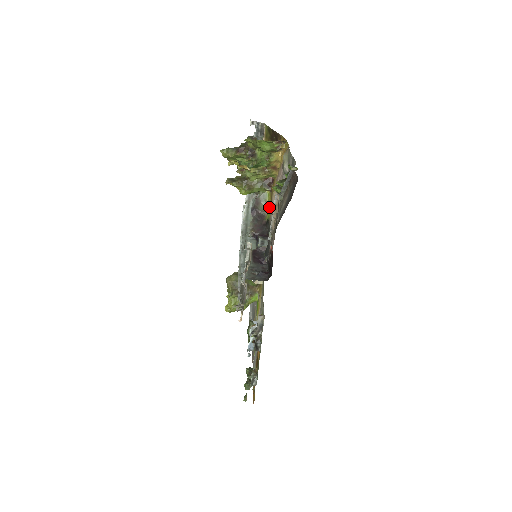
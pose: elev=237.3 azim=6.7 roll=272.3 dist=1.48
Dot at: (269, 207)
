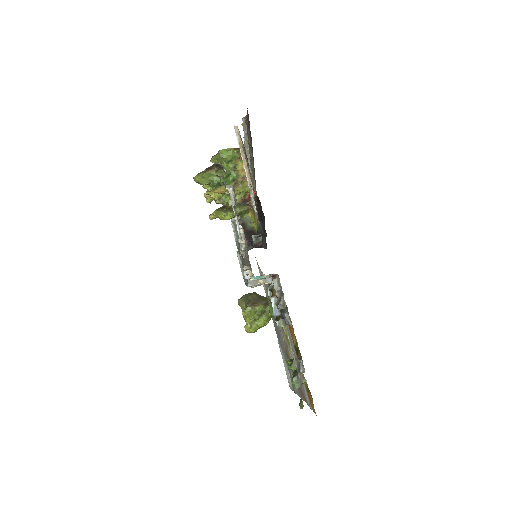
Dot at: (255, 222)
